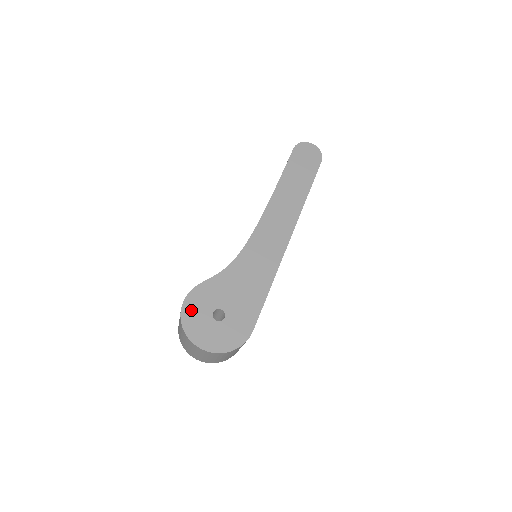
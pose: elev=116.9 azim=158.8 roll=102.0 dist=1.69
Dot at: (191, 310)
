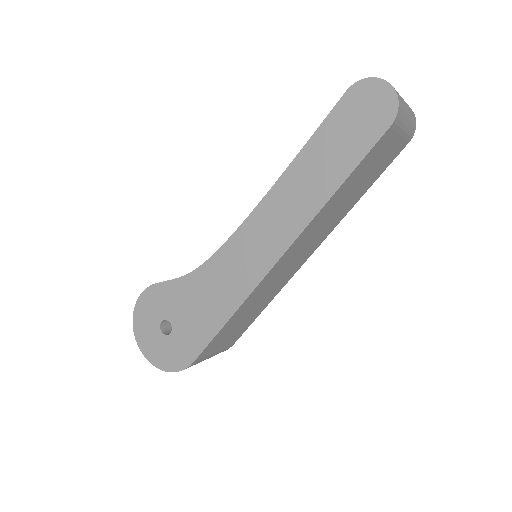
Dot at: (143, 309)
